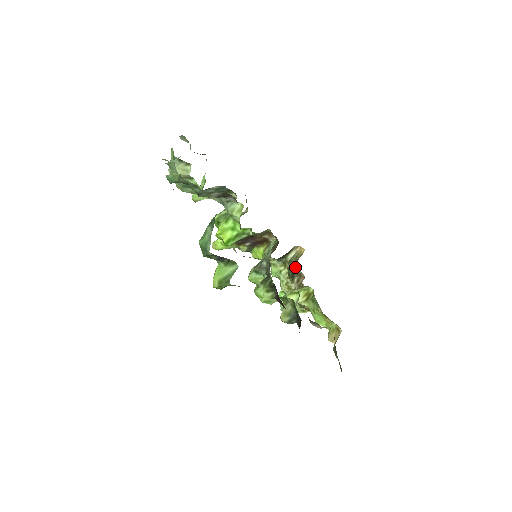
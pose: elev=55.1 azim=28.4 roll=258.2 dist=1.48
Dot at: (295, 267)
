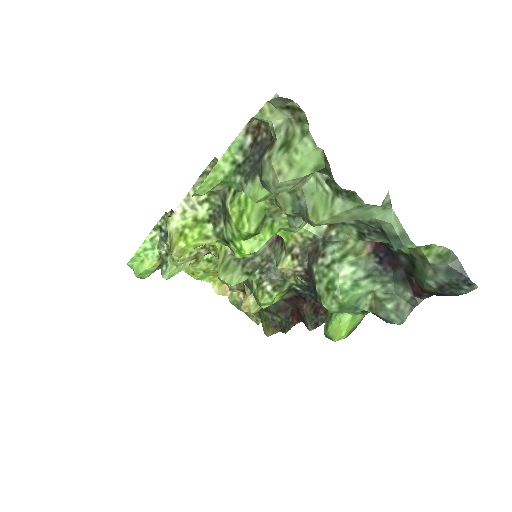
Dot at: occluded
